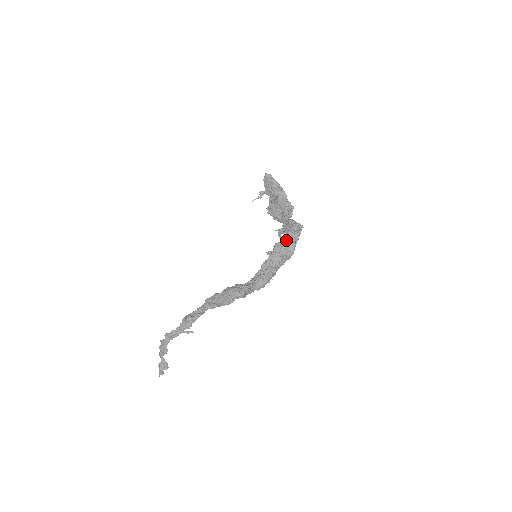
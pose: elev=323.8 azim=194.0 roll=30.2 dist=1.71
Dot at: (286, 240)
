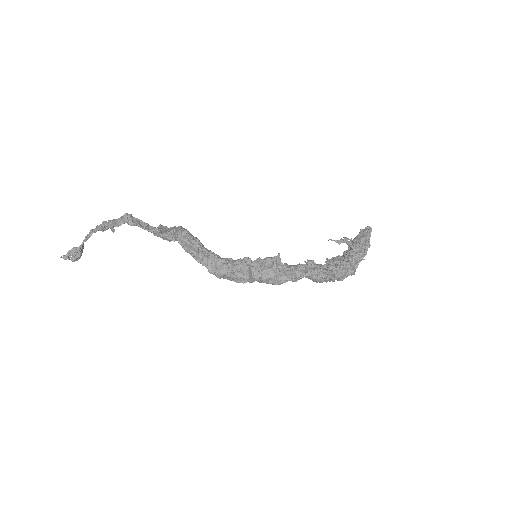
Dot at: occluded
